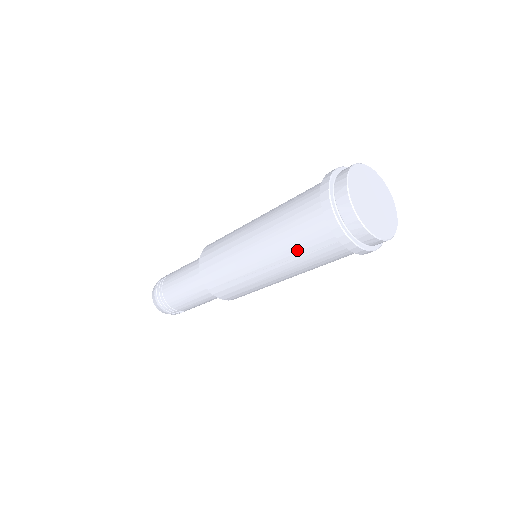
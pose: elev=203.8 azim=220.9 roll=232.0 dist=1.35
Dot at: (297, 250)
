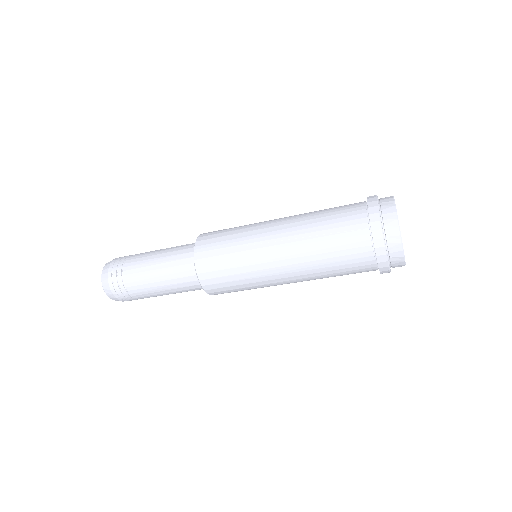
Dot at: (334, 276)
